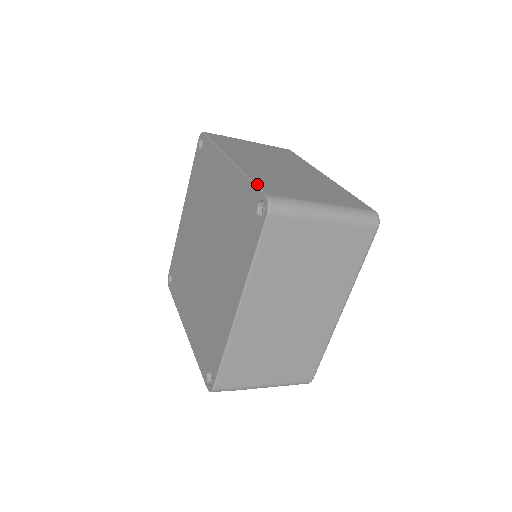
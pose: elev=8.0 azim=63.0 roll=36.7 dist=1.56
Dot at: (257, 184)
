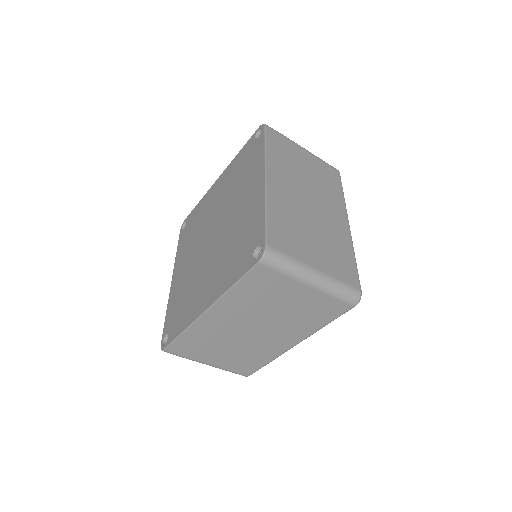
Dot at: (268, 226)
